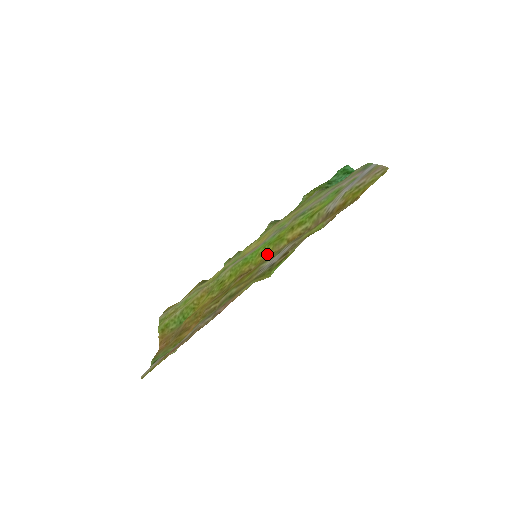
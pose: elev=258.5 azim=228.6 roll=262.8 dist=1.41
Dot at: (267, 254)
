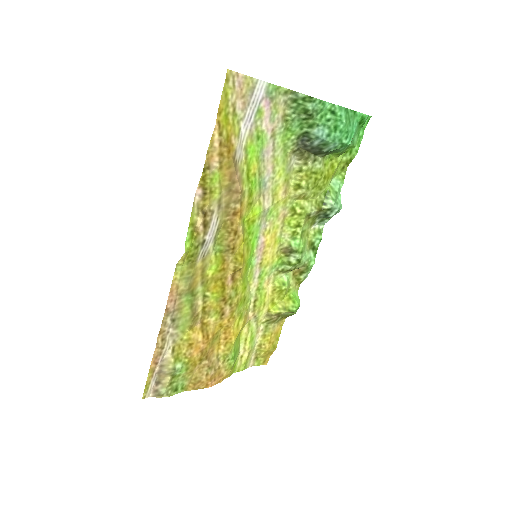
Dot at: (243, 244)
